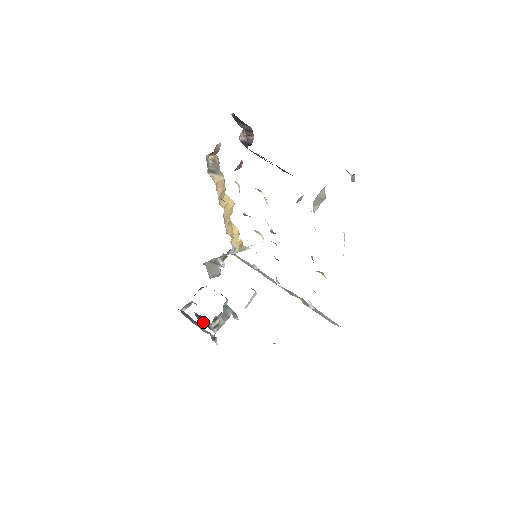
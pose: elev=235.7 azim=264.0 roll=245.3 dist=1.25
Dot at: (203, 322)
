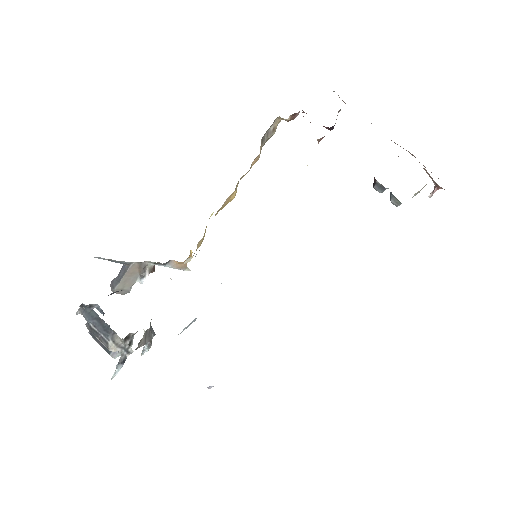
Dot at: occluded
